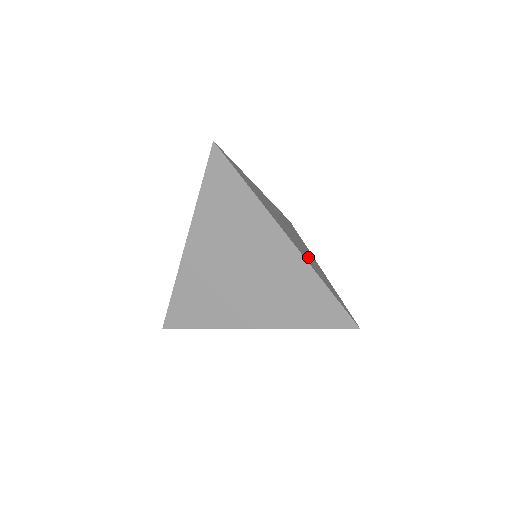
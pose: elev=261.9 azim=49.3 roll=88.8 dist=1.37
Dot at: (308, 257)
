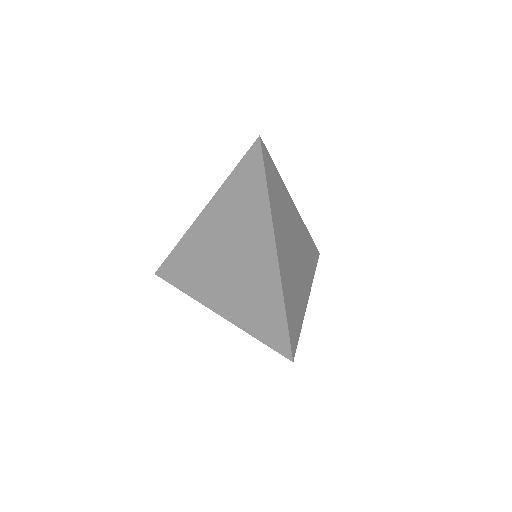
Dot at: (304, 254)
